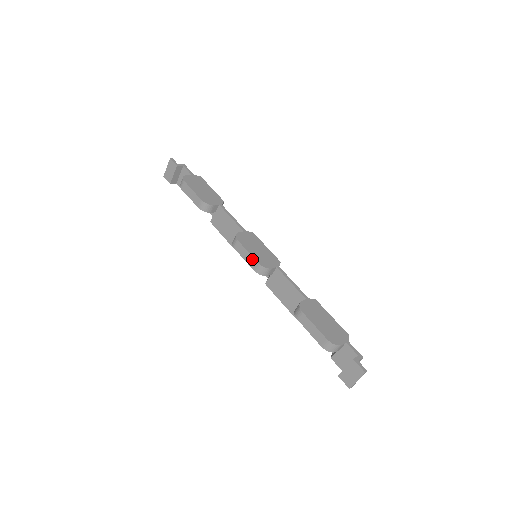
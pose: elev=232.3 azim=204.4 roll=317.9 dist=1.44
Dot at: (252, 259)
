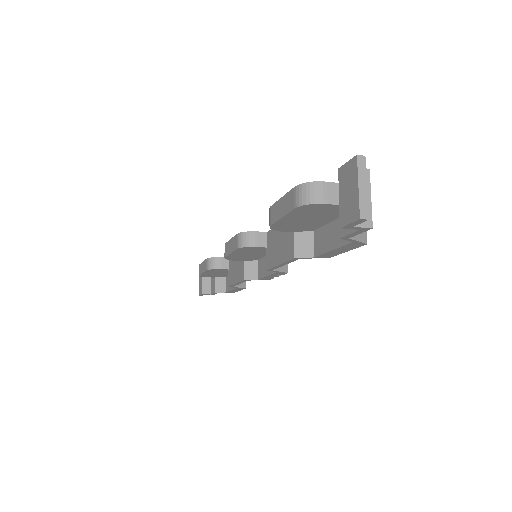
Dot at: (233, 240)
